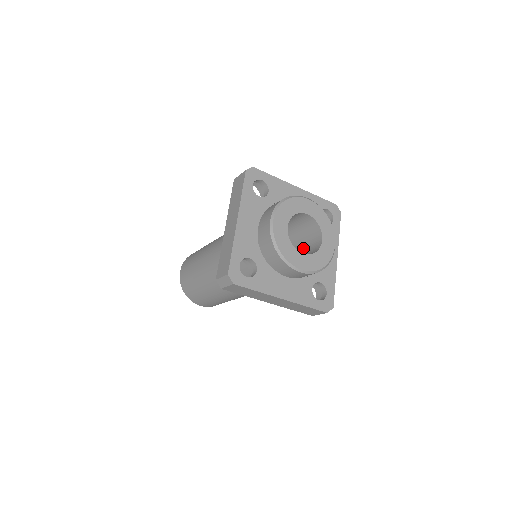
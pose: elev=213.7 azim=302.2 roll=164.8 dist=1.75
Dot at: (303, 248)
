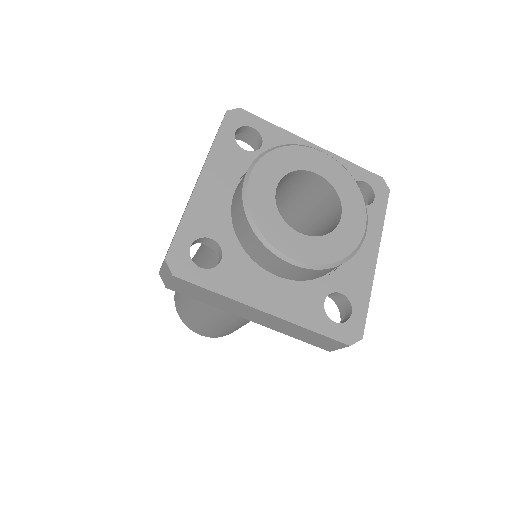
Dot at: occluded
